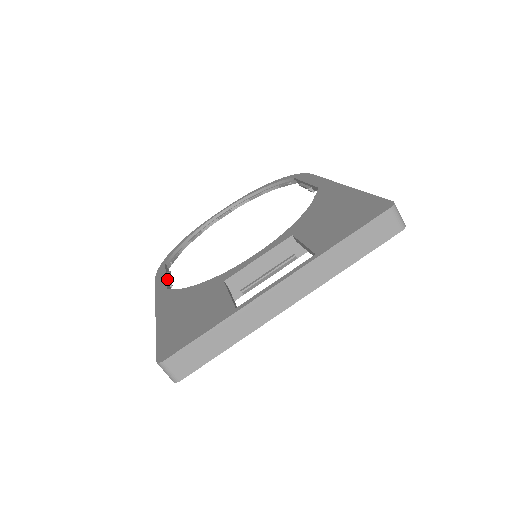
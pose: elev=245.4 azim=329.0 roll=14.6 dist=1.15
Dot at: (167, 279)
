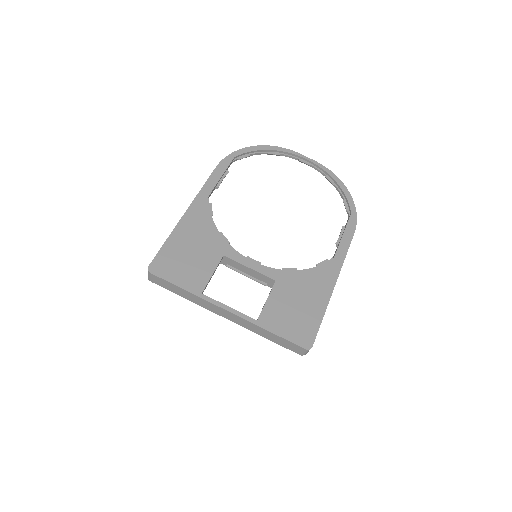
Dot at: (219, 181)
